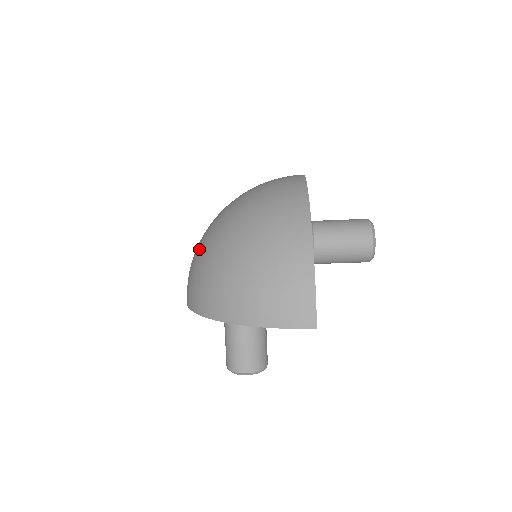
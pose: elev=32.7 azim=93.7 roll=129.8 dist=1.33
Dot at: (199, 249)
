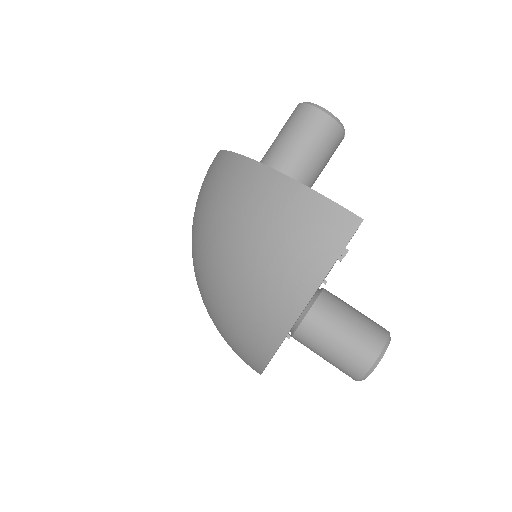
Dot at: (208, 313)
